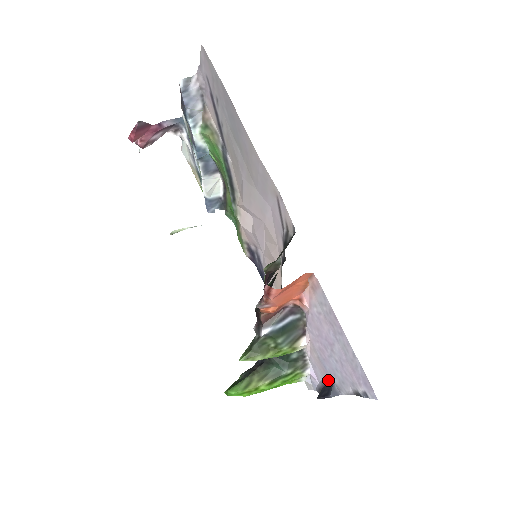
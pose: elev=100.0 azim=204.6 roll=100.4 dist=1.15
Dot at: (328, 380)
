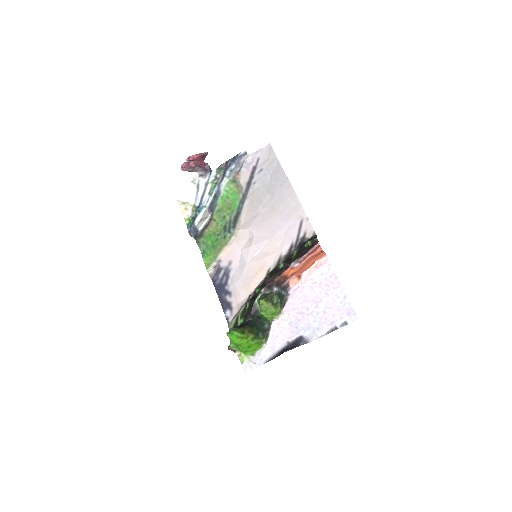
Dot at: (294, 339)
